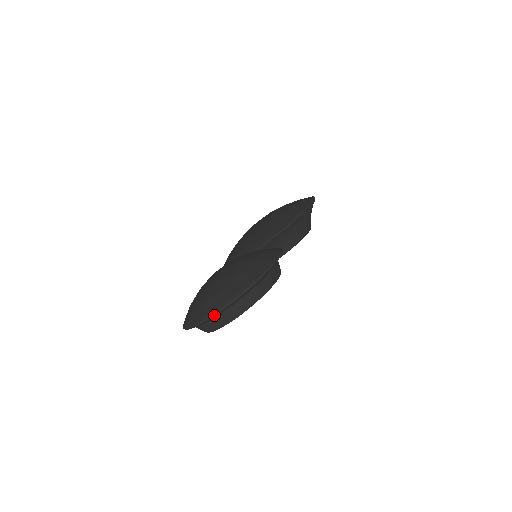
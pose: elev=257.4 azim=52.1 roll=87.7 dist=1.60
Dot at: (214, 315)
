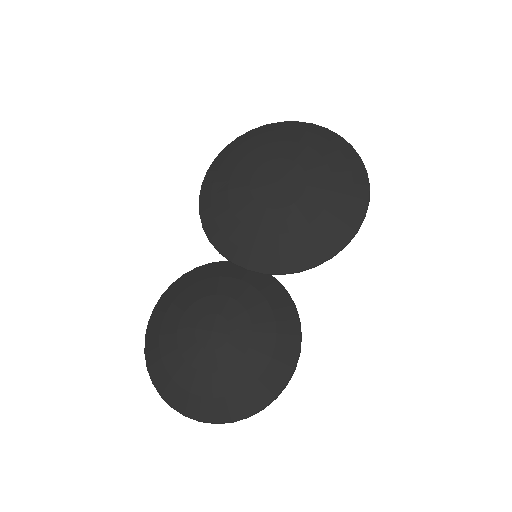
Dot at: occluded
